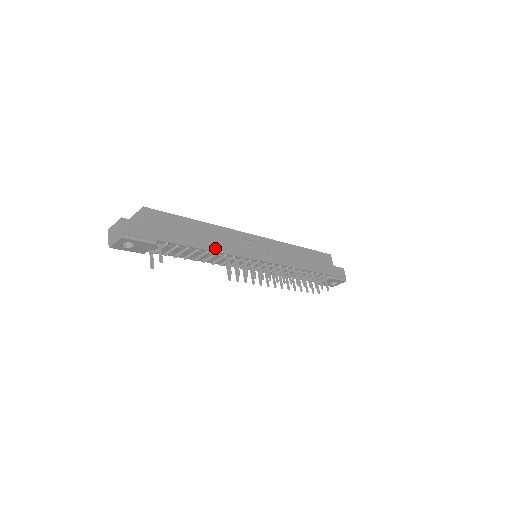
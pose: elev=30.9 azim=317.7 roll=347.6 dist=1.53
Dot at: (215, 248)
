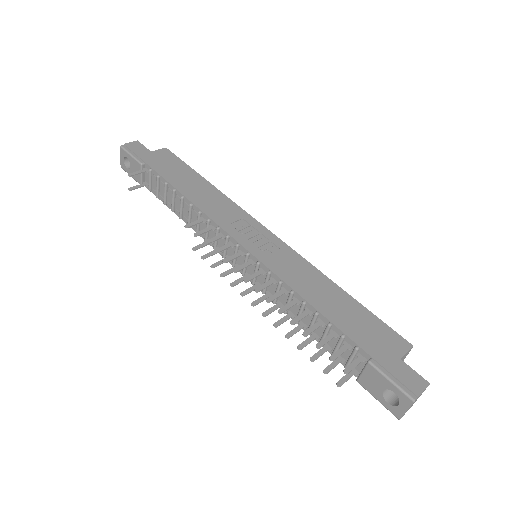
Dot at: (194, 199)
